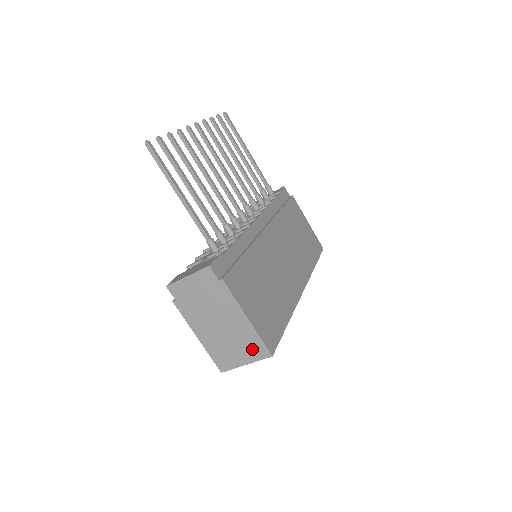
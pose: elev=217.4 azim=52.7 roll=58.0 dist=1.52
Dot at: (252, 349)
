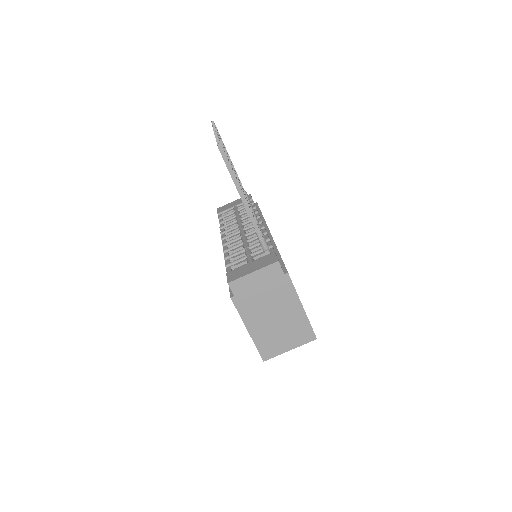
Dot at: (300, 335)
